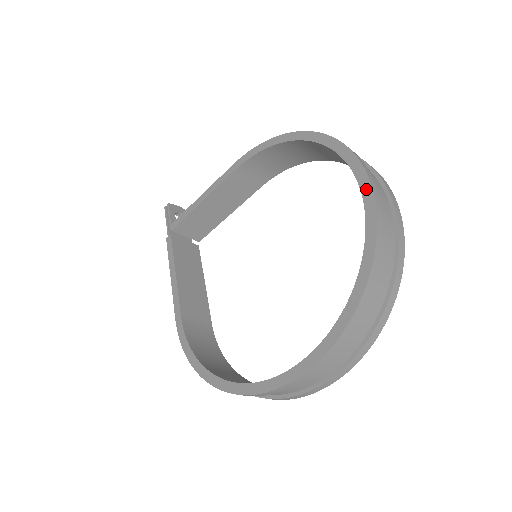
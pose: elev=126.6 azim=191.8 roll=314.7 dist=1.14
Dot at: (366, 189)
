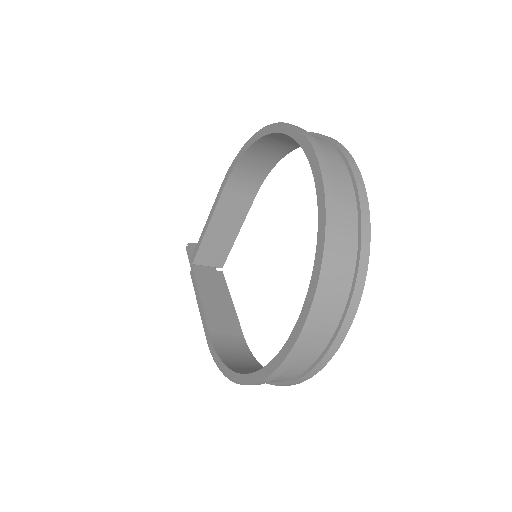
Dot at: (309, 151)
